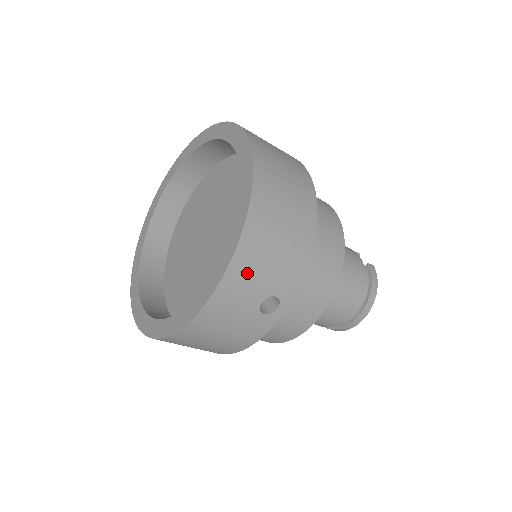
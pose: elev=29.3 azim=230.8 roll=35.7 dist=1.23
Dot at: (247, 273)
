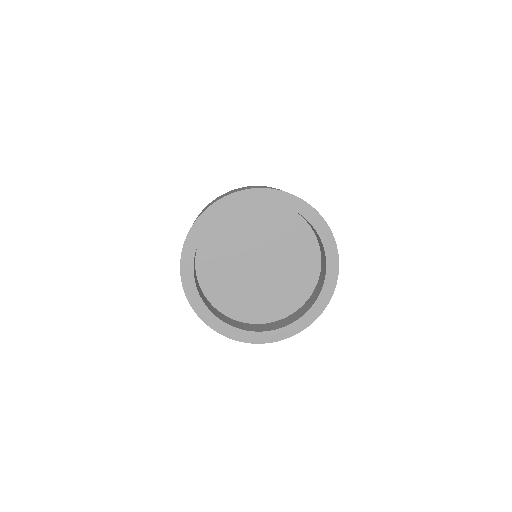
Dot at: occluded
